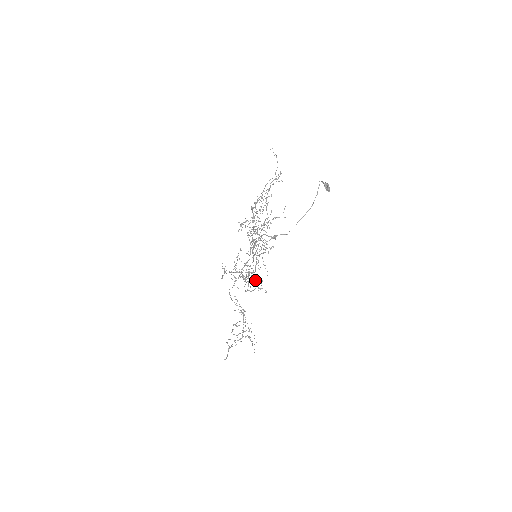
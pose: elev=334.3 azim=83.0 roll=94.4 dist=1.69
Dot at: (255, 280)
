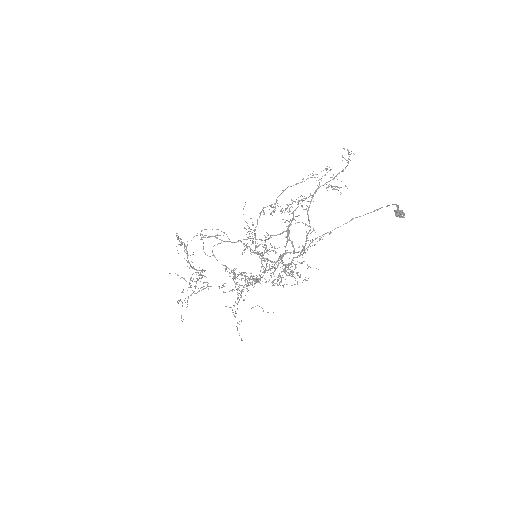
Dot at: occluded
